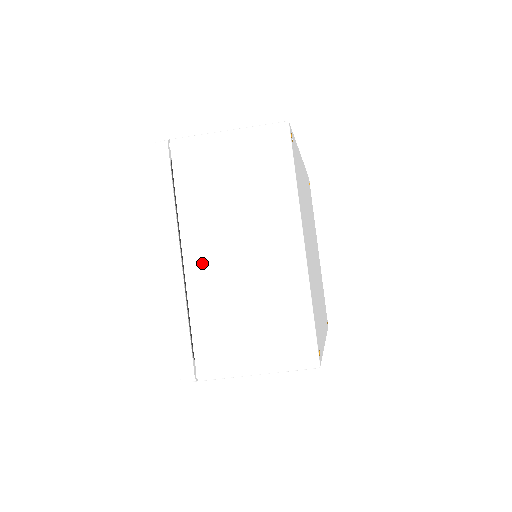
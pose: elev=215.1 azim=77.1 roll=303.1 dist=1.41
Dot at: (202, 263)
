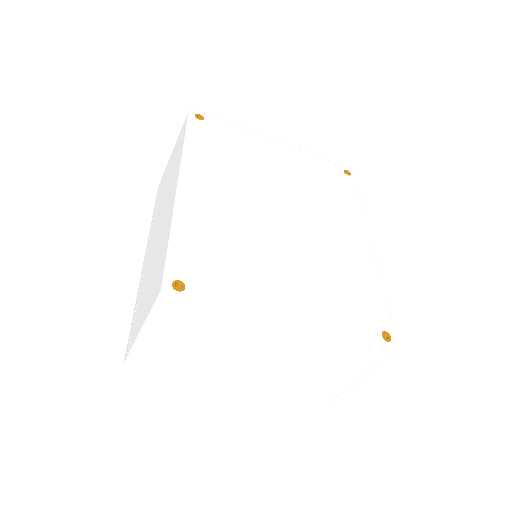
Dot at: (253, 377)
